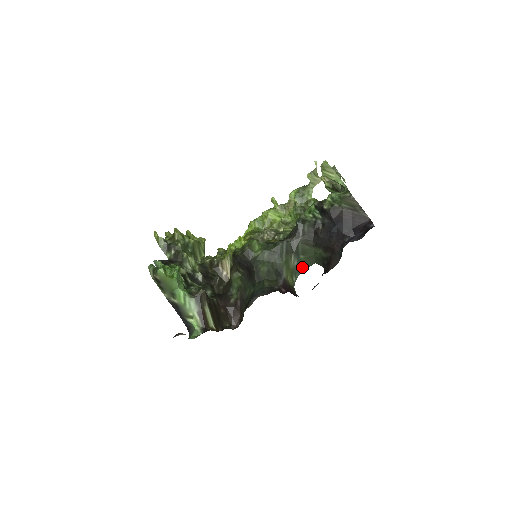
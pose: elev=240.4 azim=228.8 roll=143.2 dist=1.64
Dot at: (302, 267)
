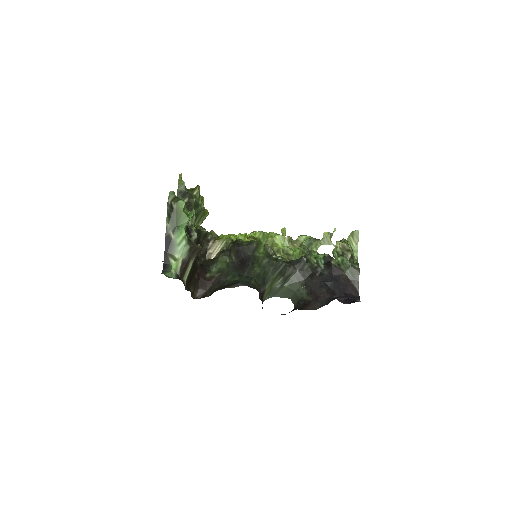
Dot at: (278, 294)
